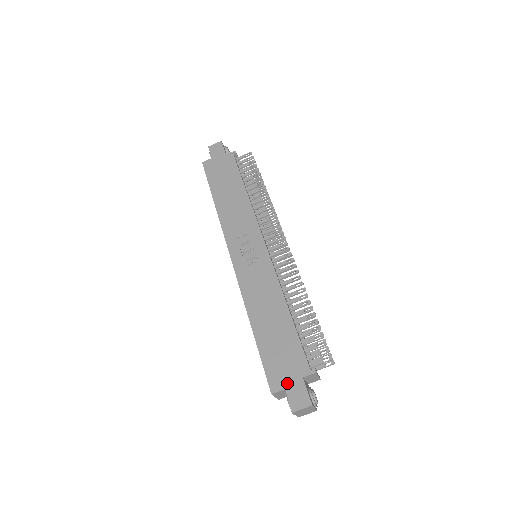
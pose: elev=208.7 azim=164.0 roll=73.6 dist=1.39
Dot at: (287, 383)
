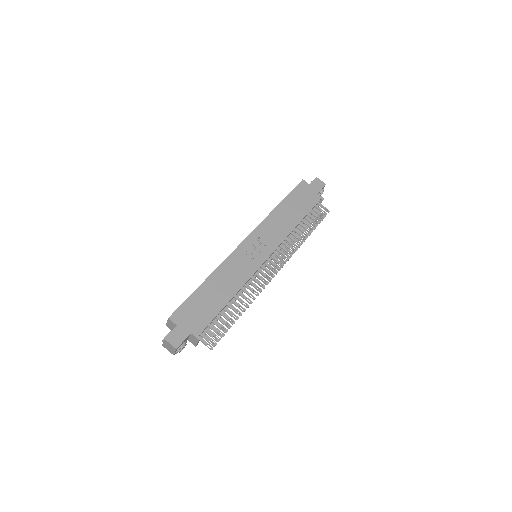
Dot at: (181, 325)
